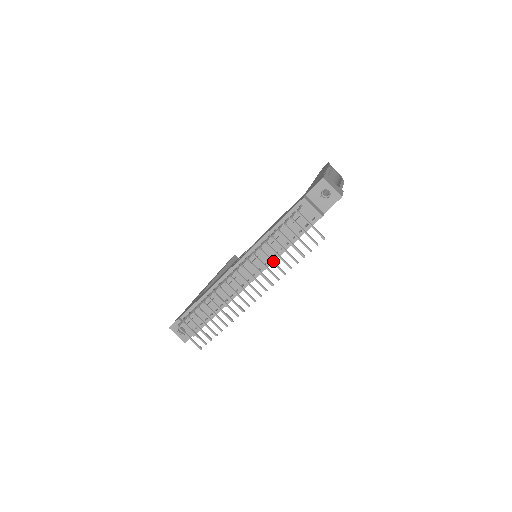
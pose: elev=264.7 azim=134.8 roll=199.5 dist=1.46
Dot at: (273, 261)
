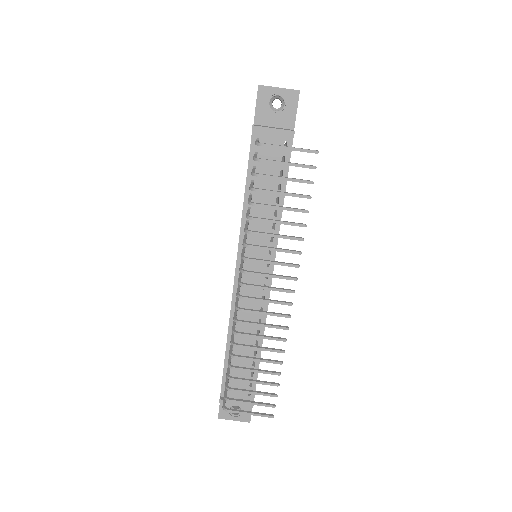
Dot at: (275, 234)
